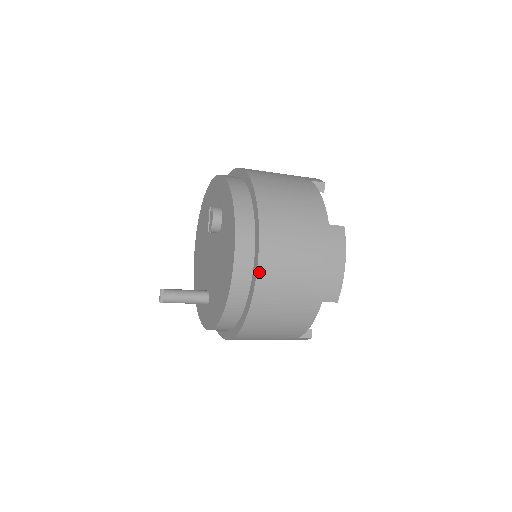
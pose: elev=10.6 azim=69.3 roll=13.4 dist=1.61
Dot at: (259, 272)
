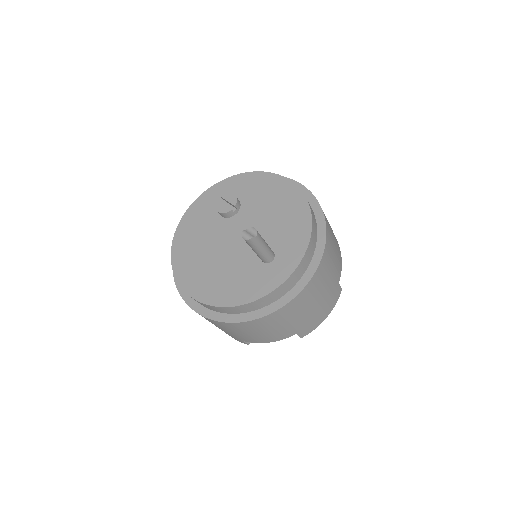
Dot at: (306, 188)
